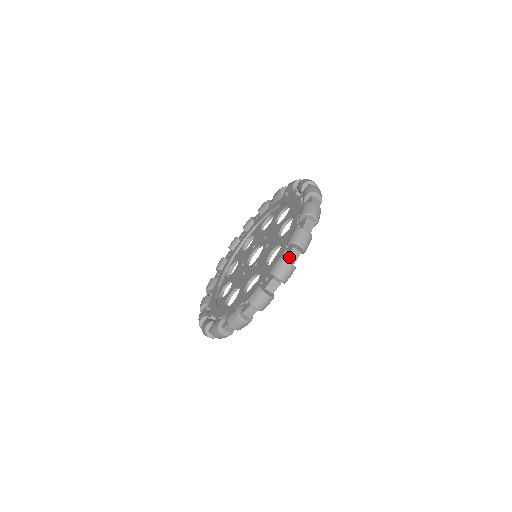
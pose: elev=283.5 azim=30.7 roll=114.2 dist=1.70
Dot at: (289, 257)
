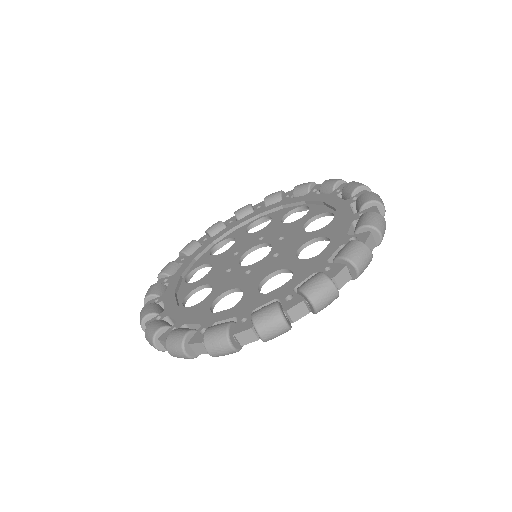
Dot at: (290, 311)
